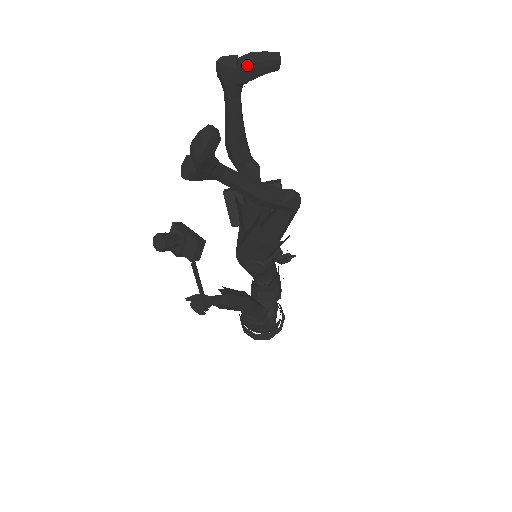
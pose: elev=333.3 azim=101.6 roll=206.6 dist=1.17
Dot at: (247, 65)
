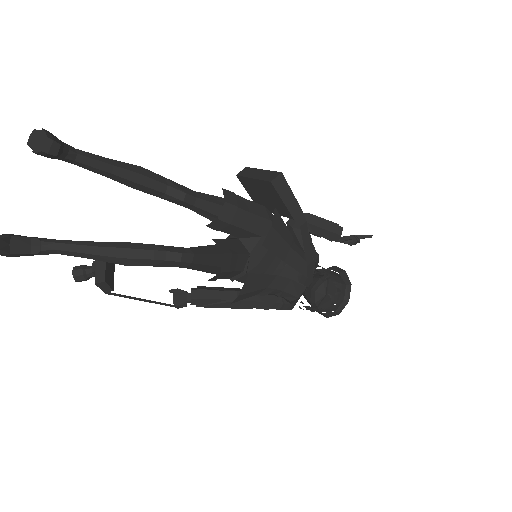
Dot at: (33, 152)
